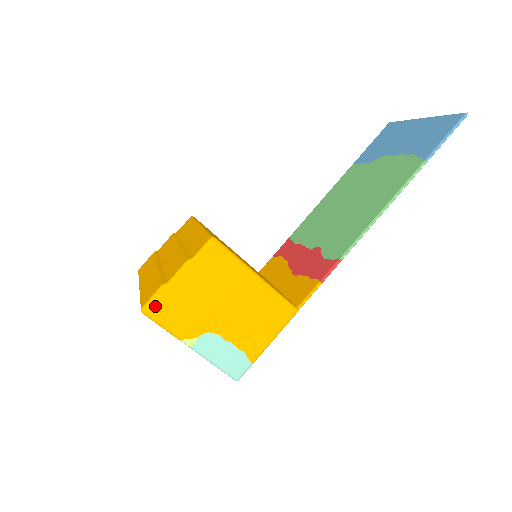
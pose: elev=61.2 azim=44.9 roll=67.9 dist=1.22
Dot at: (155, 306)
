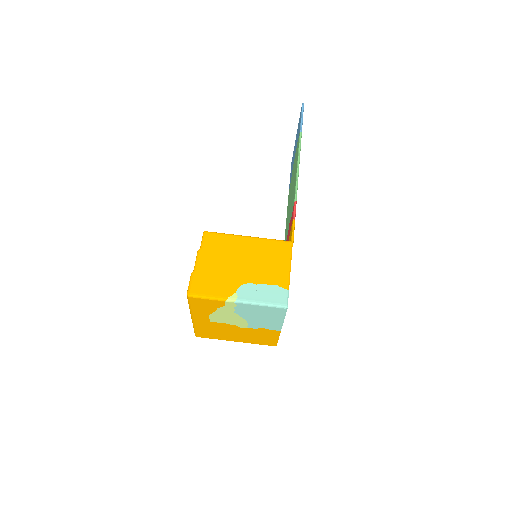
Dot at: (194, 287)
